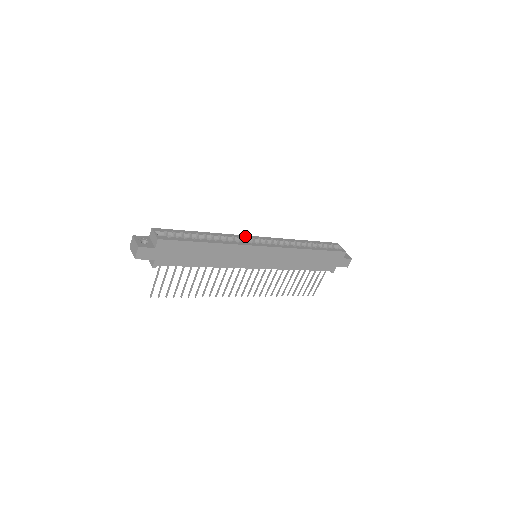
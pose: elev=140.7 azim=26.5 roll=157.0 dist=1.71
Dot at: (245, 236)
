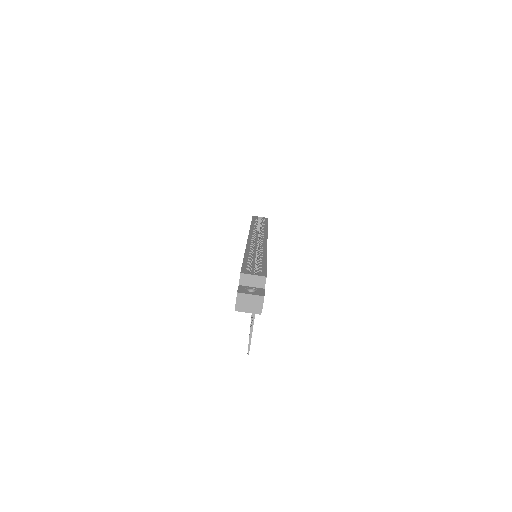
Dot at: (249, 241)
